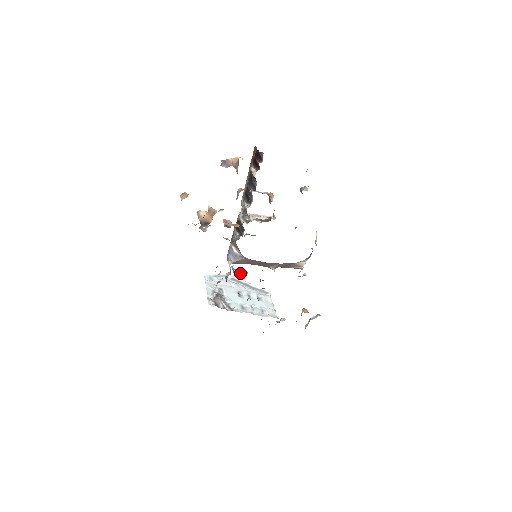
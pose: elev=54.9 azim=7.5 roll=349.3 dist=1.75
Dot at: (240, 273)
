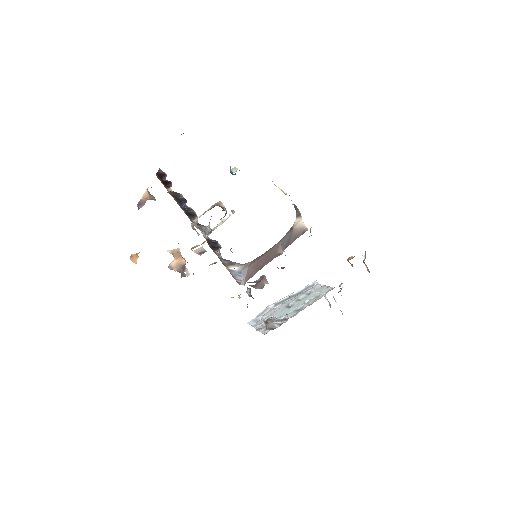
Dot at: (257, 281)
